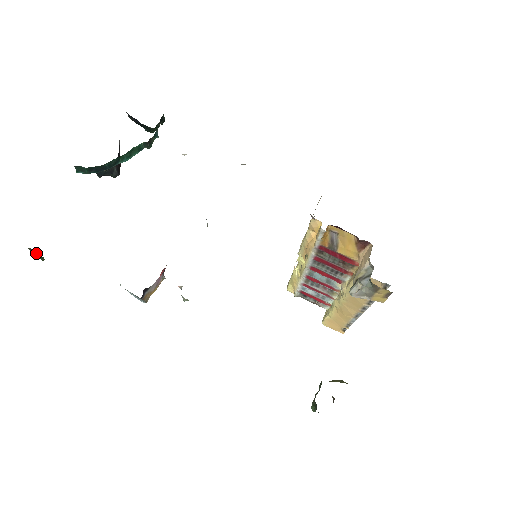
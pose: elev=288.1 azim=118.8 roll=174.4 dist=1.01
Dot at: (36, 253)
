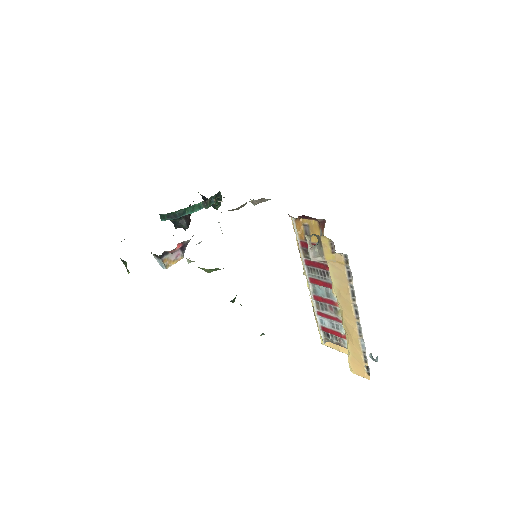
Dot at: (124, 263)
